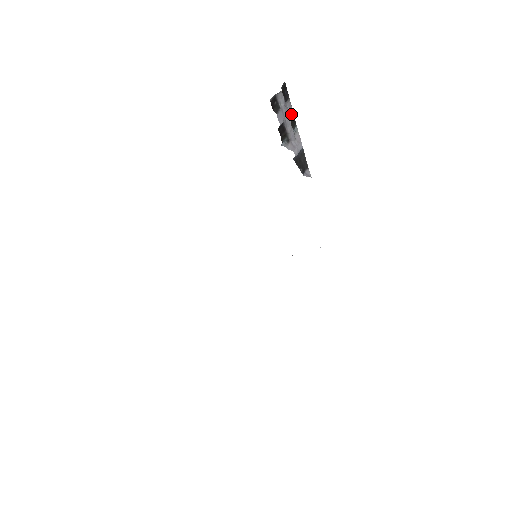
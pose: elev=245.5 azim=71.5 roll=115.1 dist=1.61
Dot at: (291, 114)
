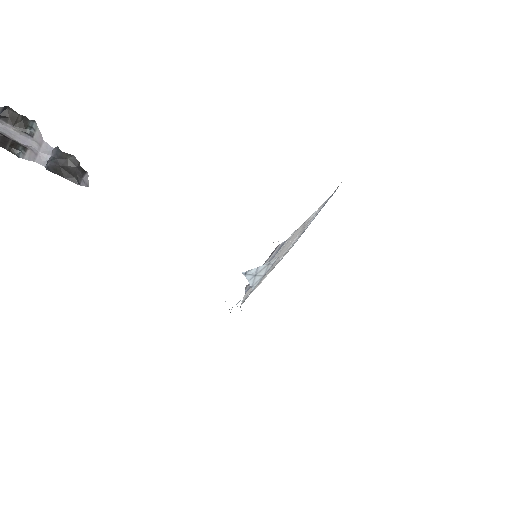
Dot at: (8, 112)
